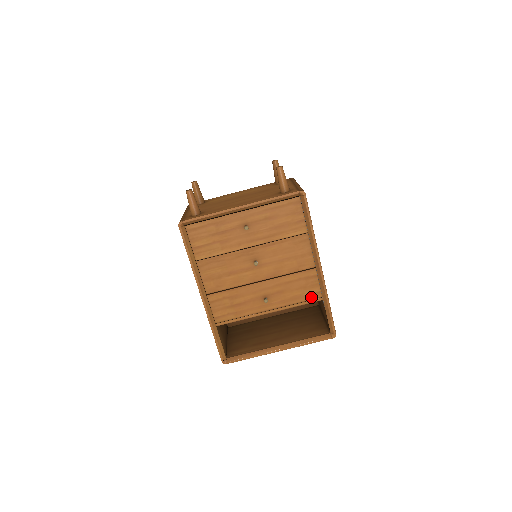
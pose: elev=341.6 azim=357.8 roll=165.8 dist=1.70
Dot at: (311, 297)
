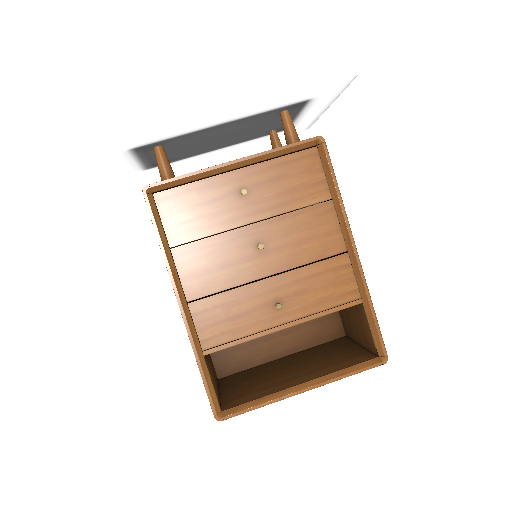
Dot at: (345, 299)
